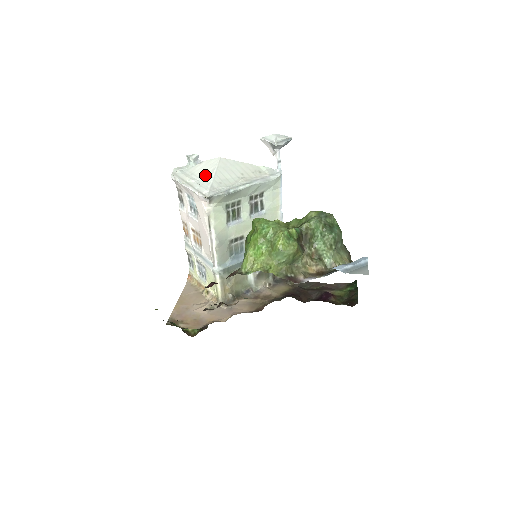
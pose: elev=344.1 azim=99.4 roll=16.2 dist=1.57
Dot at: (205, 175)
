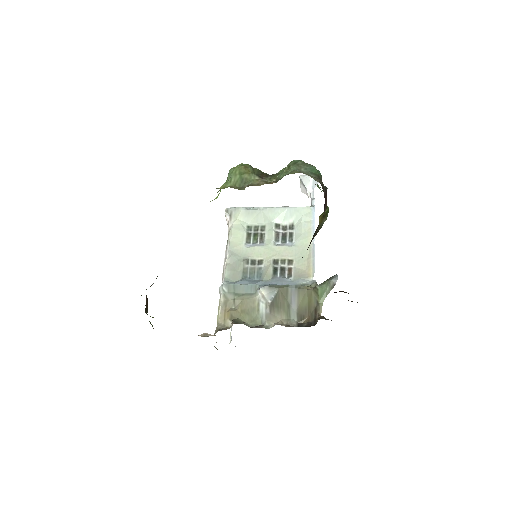
Dot at: occluded
